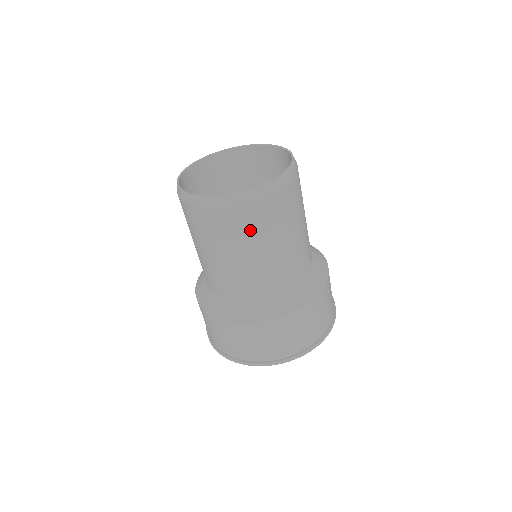
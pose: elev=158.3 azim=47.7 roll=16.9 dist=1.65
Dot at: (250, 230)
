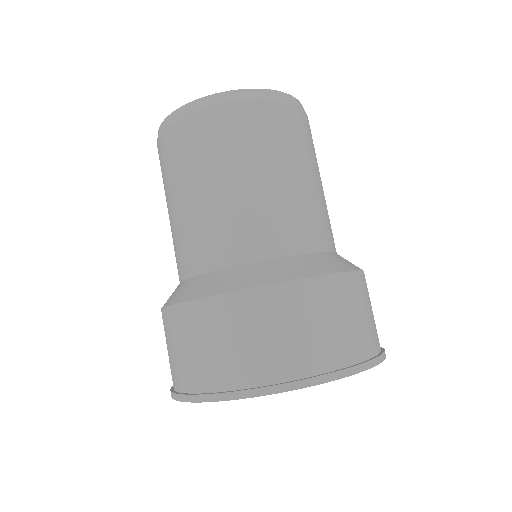
Dot at: (183, 159)
